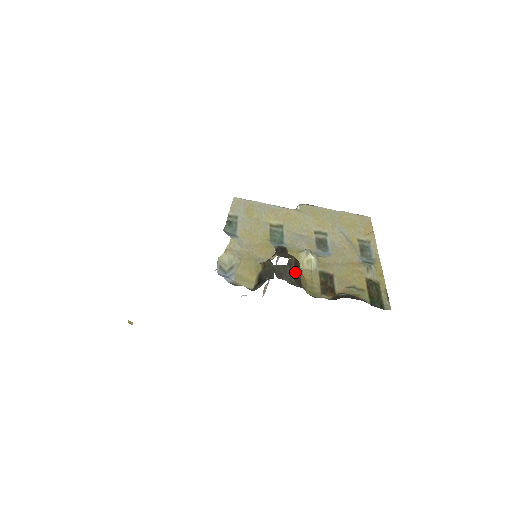
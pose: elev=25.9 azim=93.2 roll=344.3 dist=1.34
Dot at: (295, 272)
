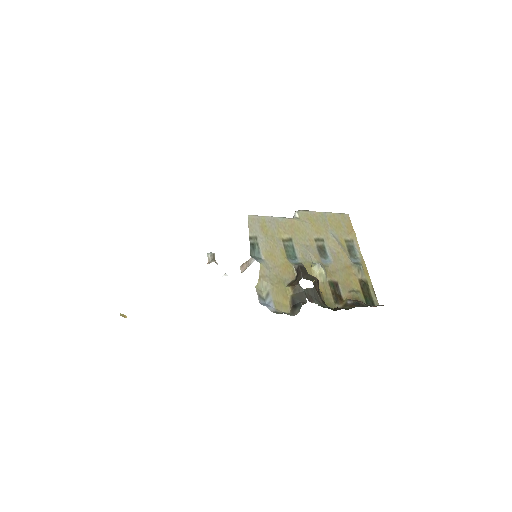
Dot at: (318, 291)
